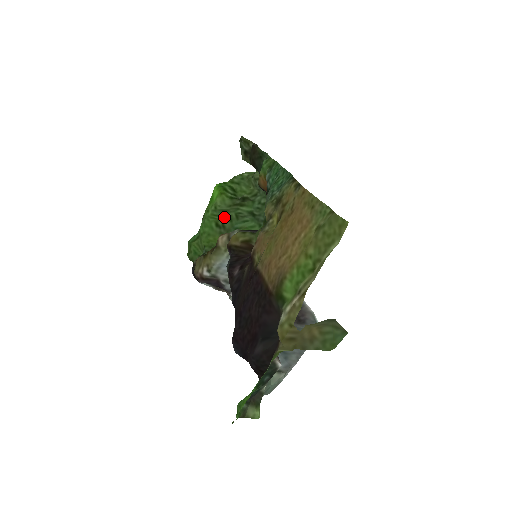
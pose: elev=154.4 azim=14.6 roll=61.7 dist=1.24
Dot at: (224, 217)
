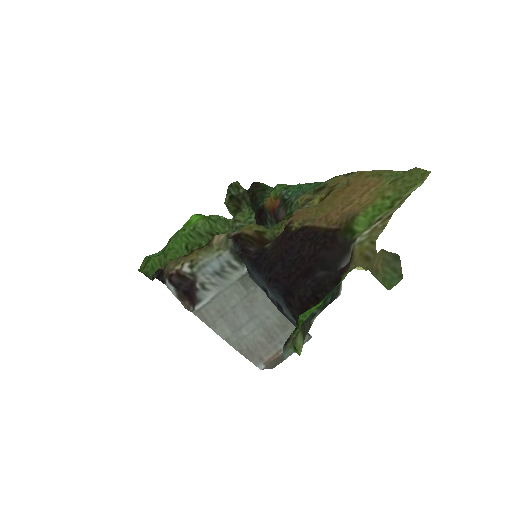
Dot at: (196, 242)
